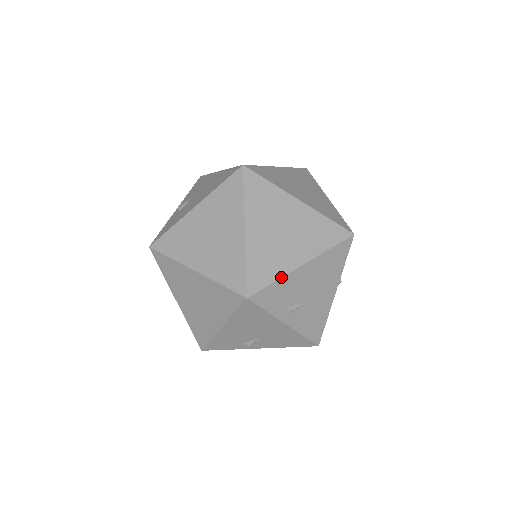
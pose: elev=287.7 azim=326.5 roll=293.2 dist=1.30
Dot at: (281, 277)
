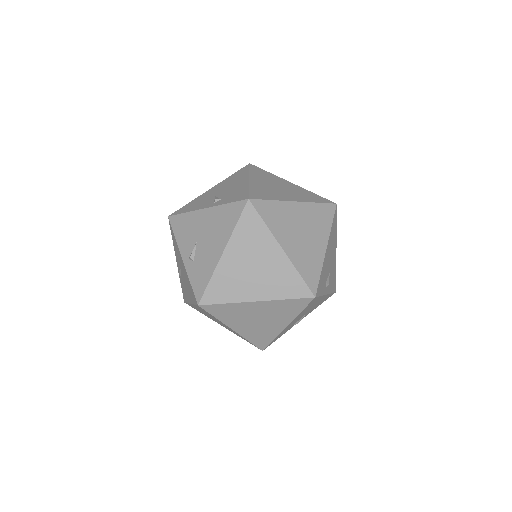
Dot at: (322, 267)
